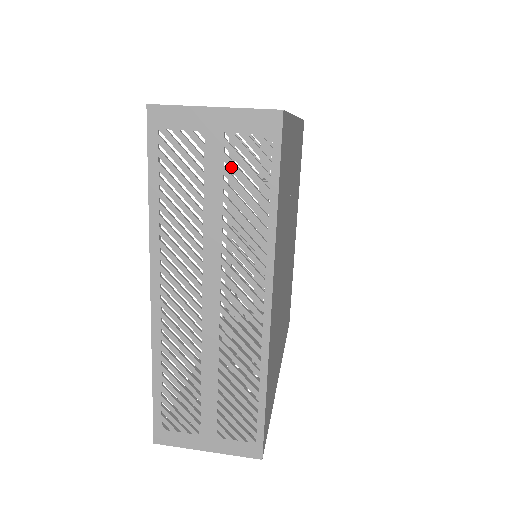
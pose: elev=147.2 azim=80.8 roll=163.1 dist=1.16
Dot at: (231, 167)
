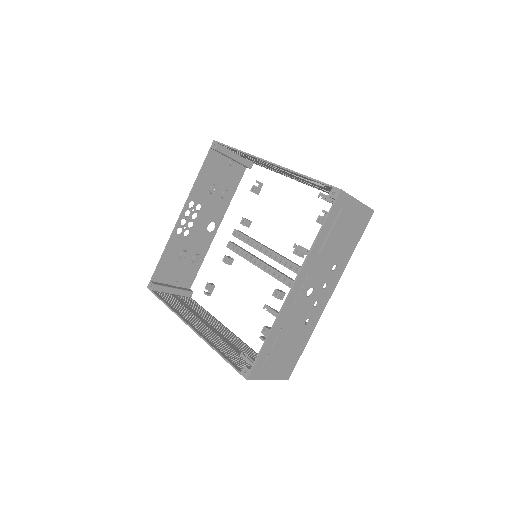
Dot at: occluded
